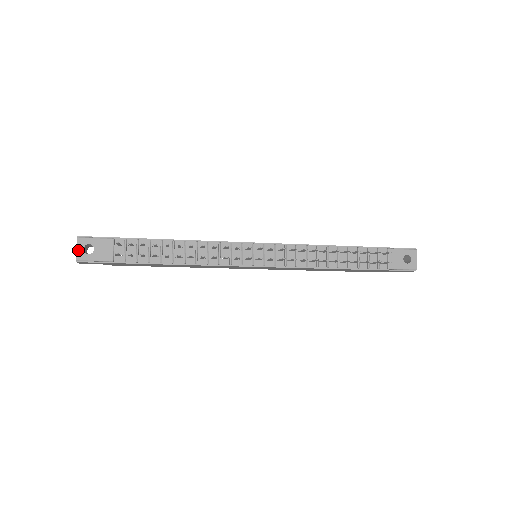
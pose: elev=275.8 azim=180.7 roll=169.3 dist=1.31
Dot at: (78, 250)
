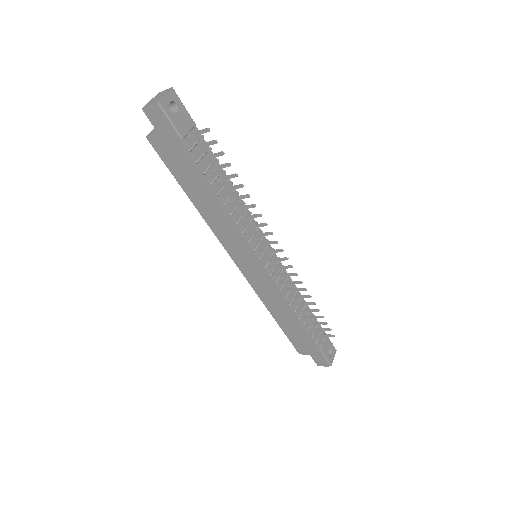
Dot at: (166, 97)
